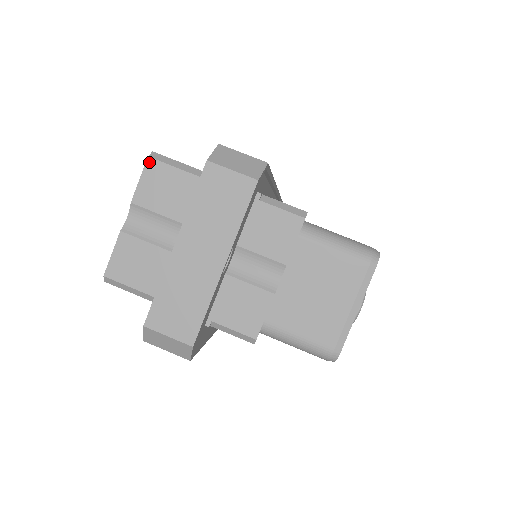
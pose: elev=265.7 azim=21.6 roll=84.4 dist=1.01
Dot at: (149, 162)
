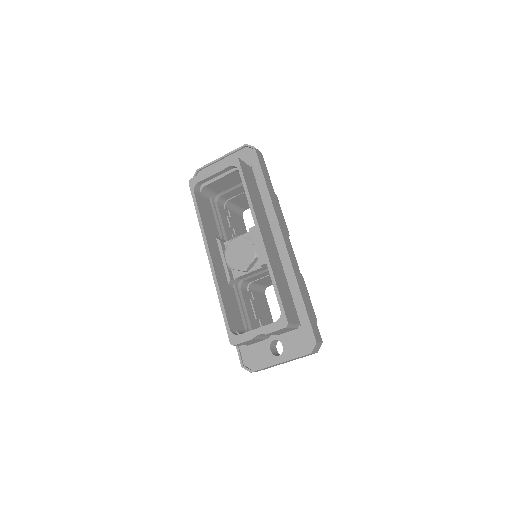
Dot at: (285, 328)
